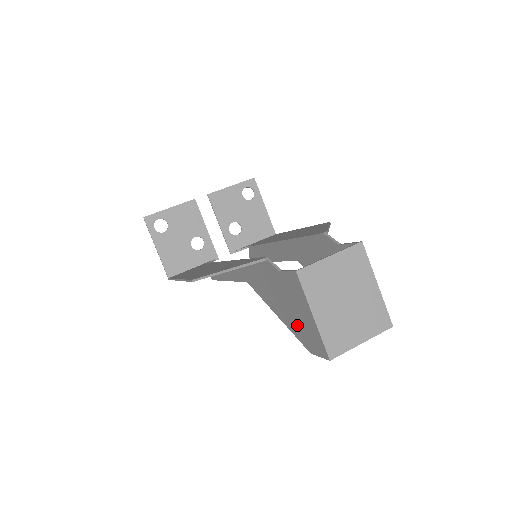
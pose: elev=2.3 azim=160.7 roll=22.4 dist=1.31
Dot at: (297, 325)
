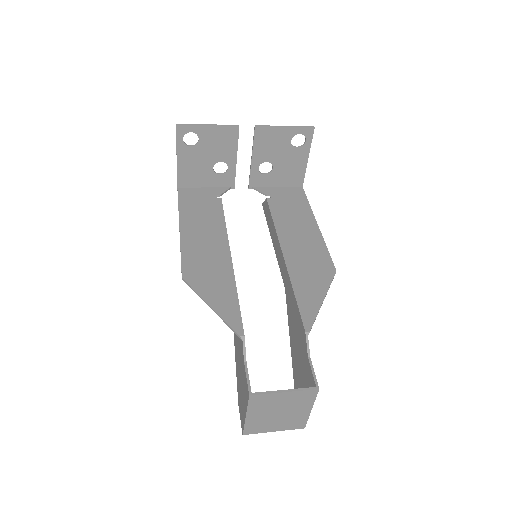
Dot at: (239, 386)
